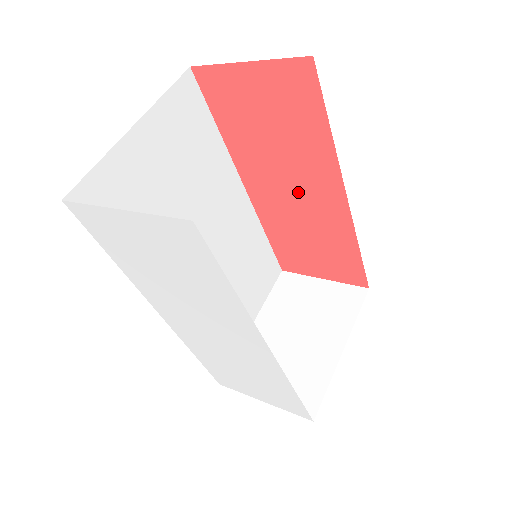
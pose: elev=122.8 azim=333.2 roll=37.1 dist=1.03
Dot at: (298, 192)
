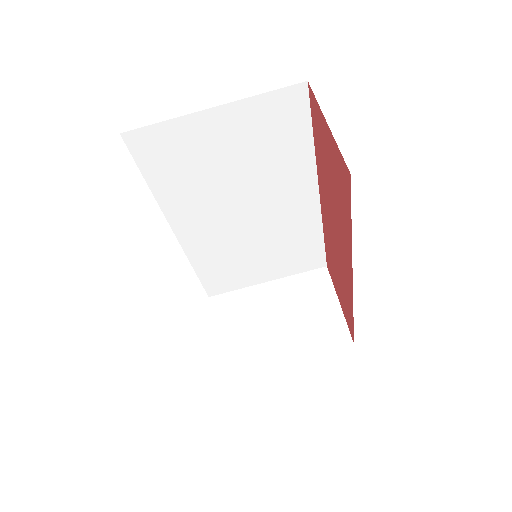
Dot at: (337, 238)
